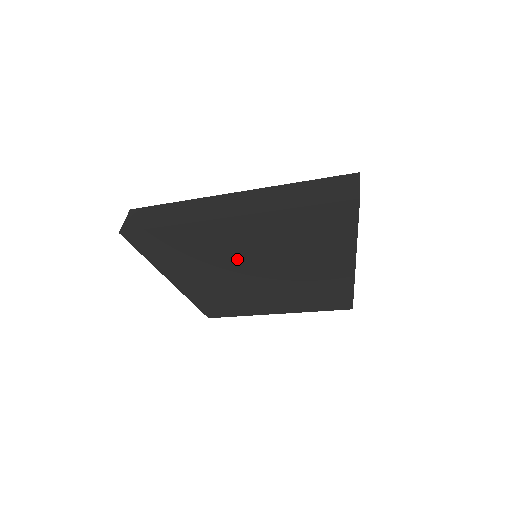
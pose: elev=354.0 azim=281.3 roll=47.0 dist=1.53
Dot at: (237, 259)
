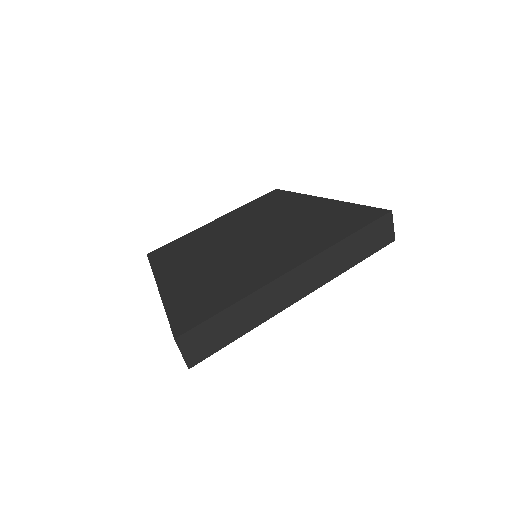
Dot at: occluded
